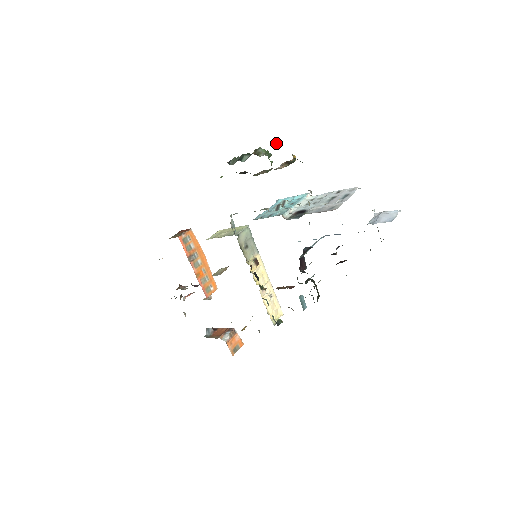
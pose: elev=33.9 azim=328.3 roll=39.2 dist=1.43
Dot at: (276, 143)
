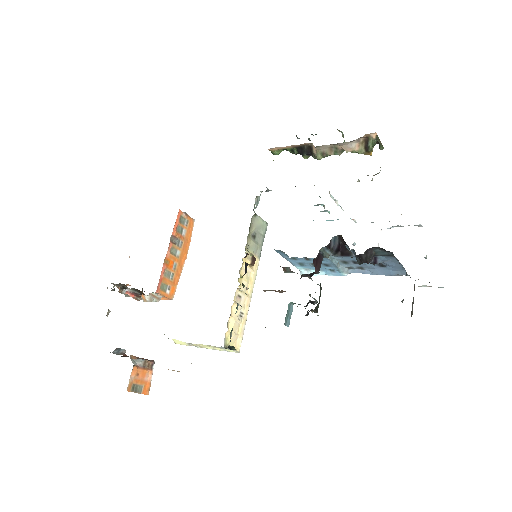
Dot at: occluded
